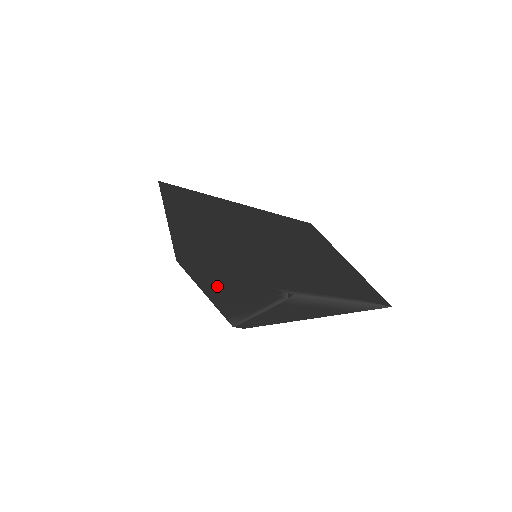
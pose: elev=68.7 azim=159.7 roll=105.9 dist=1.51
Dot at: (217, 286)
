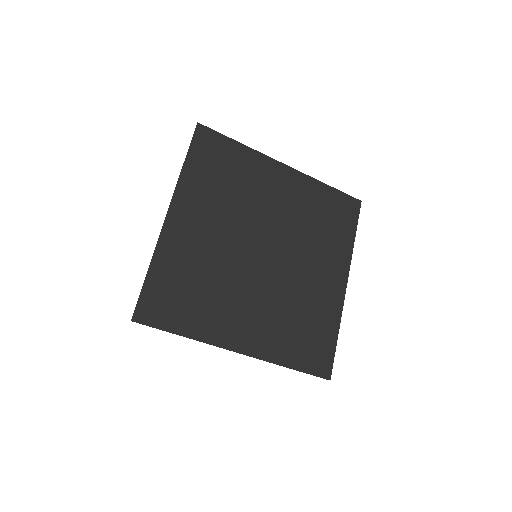
Dot at: occluded
